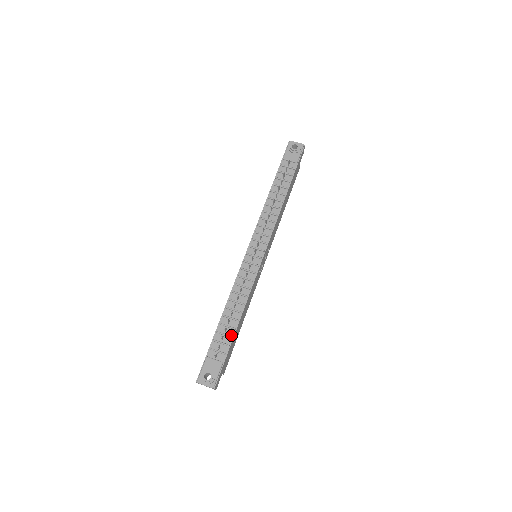
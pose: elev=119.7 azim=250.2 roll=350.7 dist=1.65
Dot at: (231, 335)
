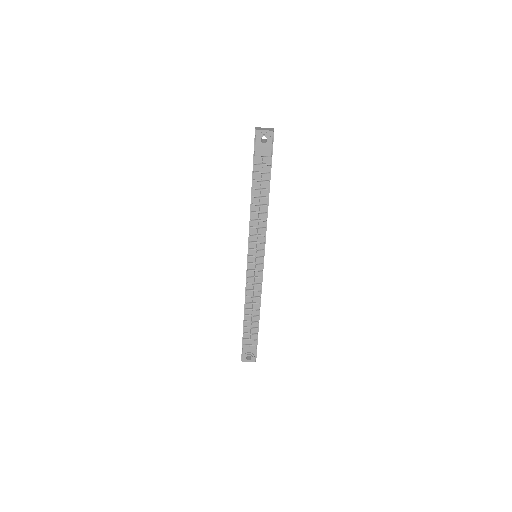
Dot at: (256, 327)
